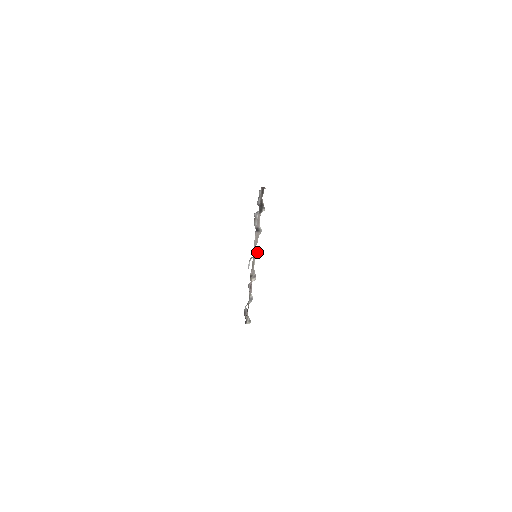
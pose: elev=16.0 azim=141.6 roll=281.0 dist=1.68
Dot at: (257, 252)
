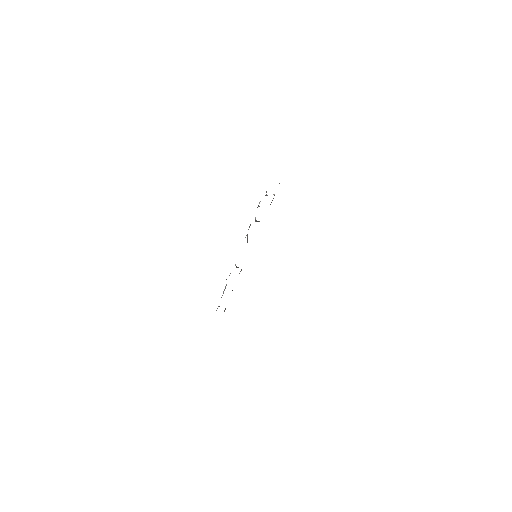
Dot at: occluded
